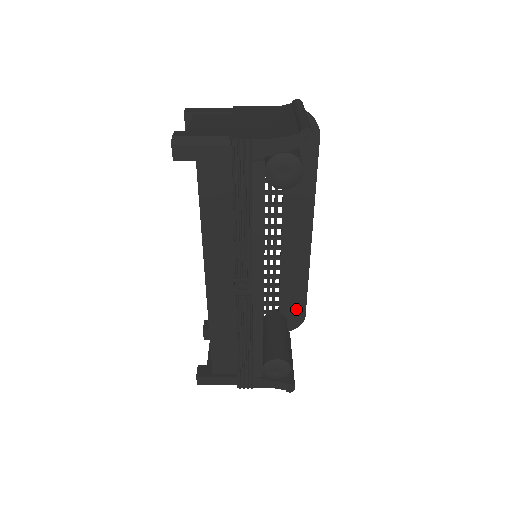
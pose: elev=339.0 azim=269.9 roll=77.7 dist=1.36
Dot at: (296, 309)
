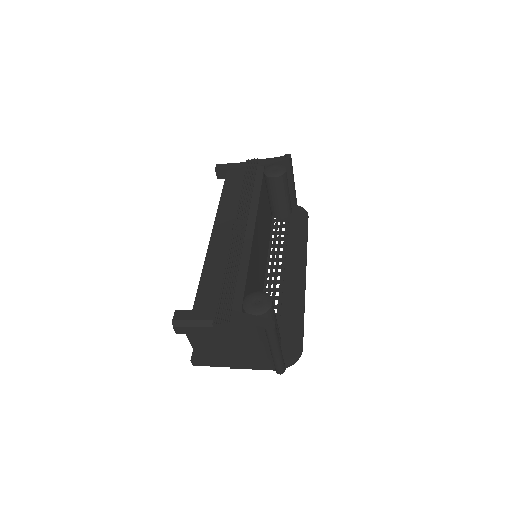
Dot at: (293, 339)
